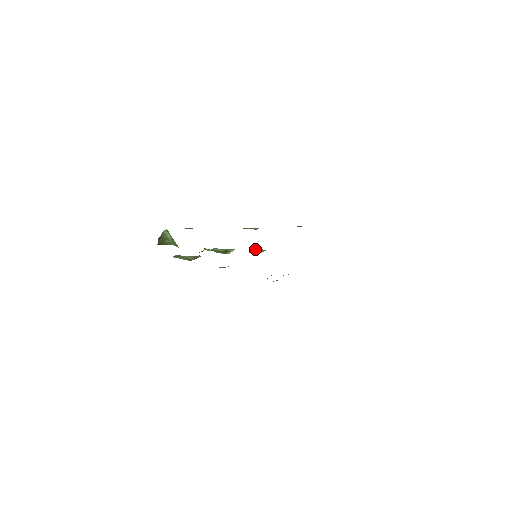
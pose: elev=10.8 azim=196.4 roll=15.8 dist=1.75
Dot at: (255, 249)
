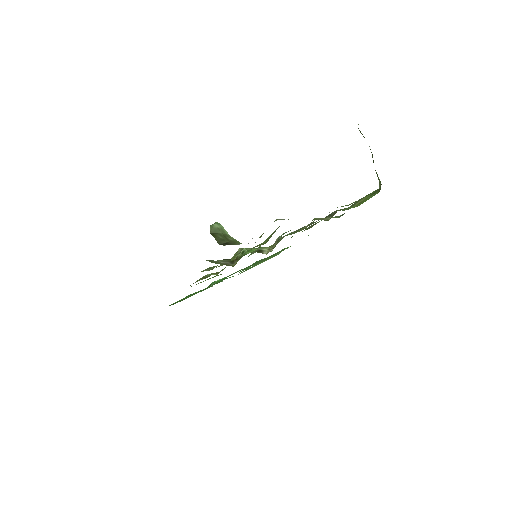
Dot at: occluded
